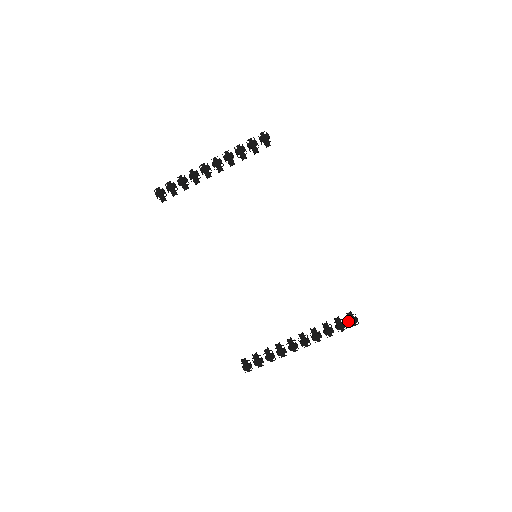
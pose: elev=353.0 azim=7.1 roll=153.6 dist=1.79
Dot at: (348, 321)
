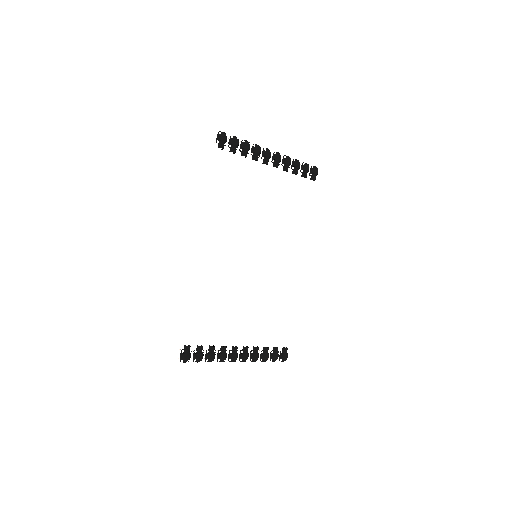
Dot at: (282, 355)
